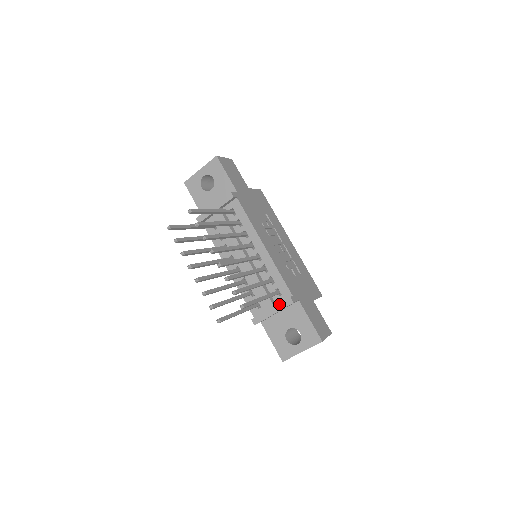
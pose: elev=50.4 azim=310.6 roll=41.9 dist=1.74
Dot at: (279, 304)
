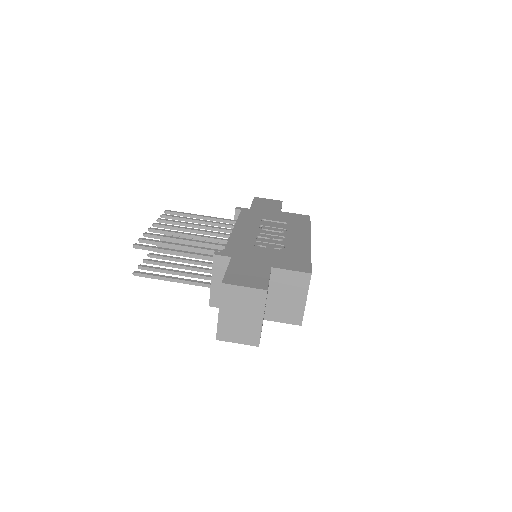
Dot at: occluded
